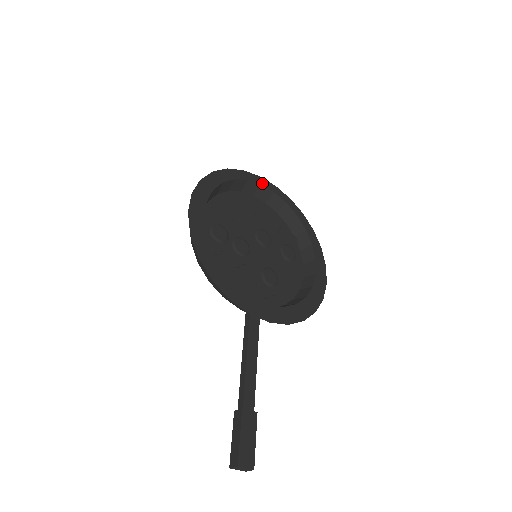
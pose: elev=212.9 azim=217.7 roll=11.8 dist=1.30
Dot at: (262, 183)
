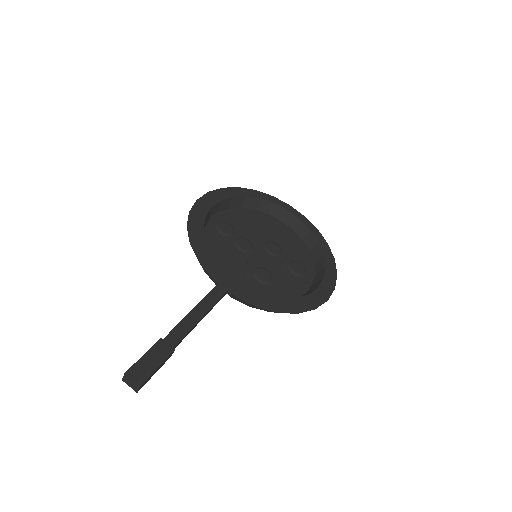
Dot at: (290, 210)
